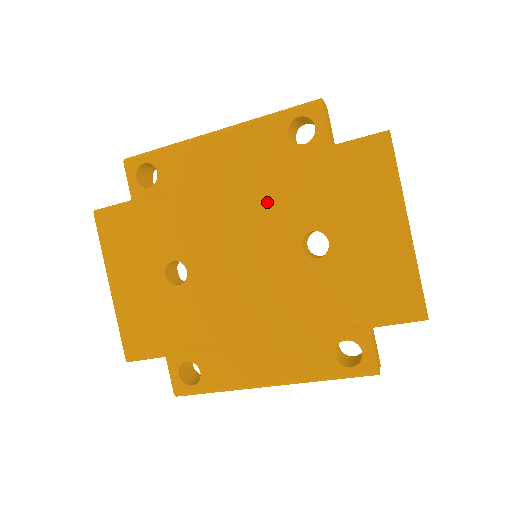
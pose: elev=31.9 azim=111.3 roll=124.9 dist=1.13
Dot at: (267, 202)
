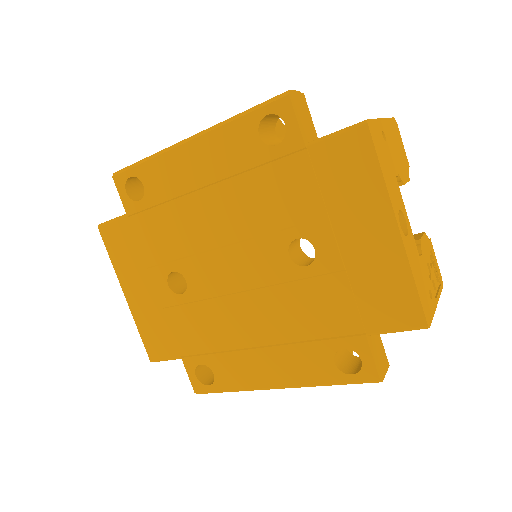
Dot at: (249, 210)
